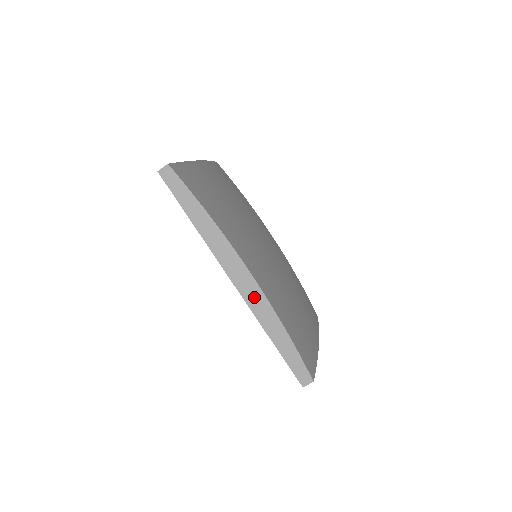
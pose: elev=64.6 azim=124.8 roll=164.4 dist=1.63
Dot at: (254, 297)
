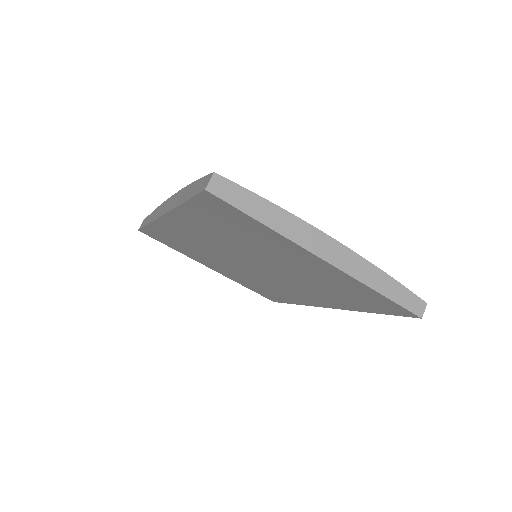
Dot at: (173, 202)
